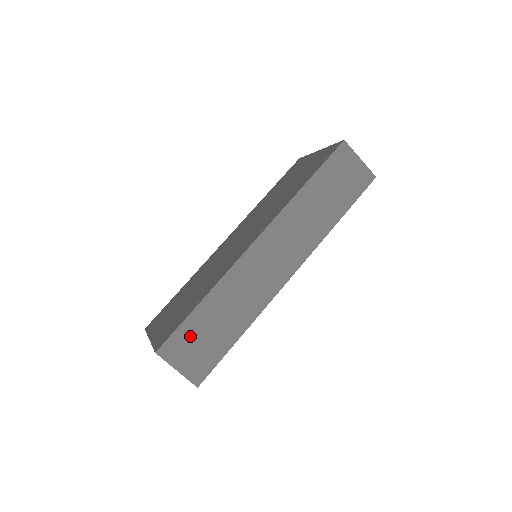
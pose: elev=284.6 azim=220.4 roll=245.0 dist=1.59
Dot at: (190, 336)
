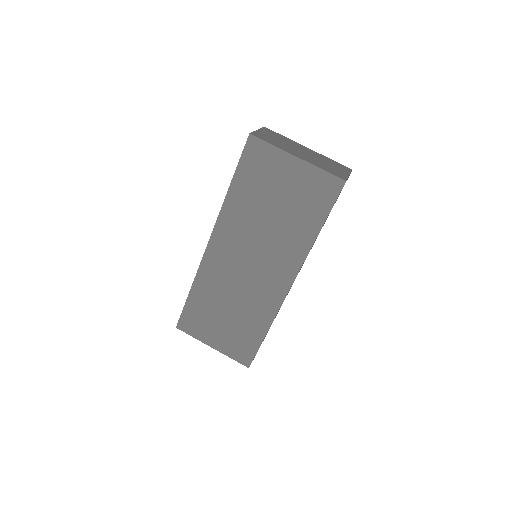
Dot at: occluded
